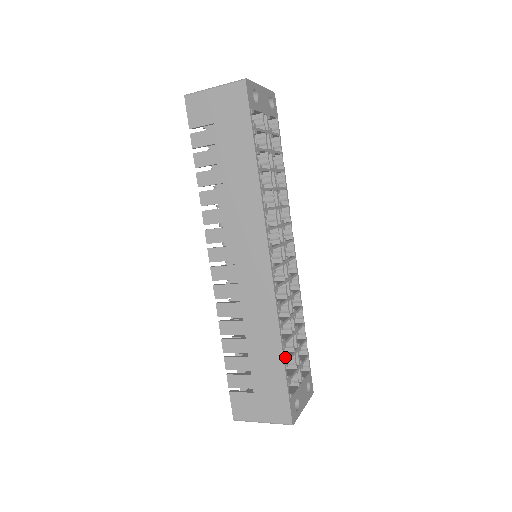
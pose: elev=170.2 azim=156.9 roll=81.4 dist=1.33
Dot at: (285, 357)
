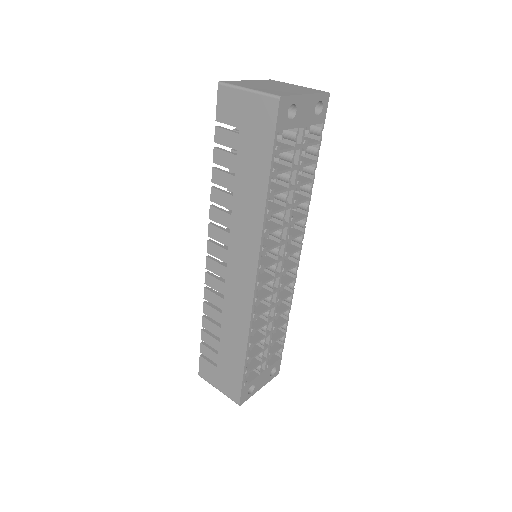
Dot at: (248, 357)
